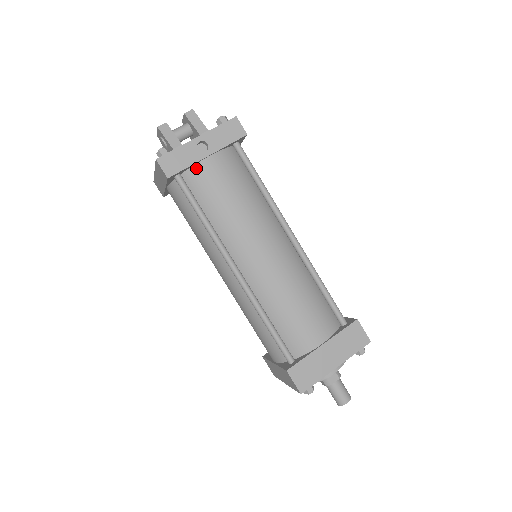
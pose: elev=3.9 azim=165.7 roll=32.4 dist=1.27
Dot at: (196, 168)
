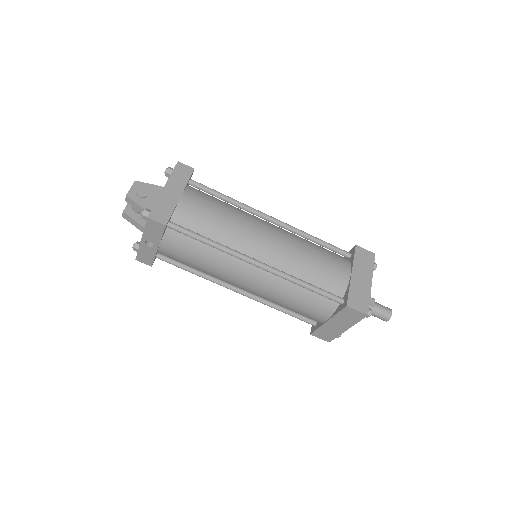
Dot at: (160, 253)
